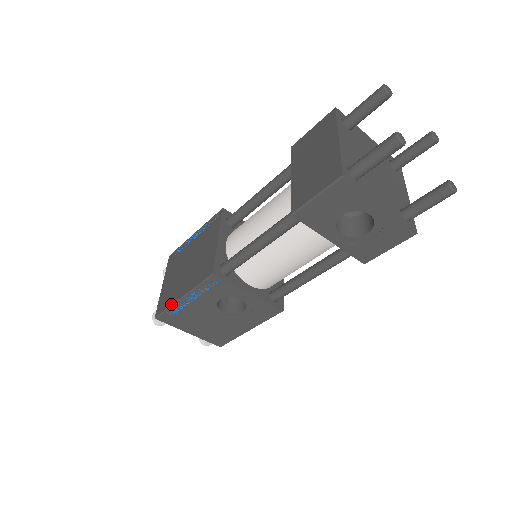
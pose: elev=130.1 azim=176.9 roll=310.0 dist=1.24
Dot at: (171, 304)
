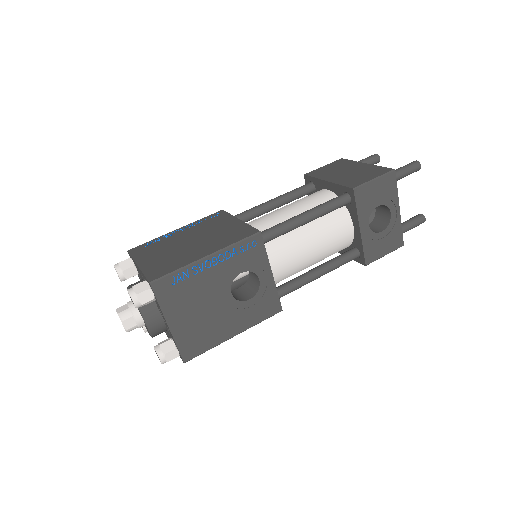
Dot at: (186, 264)
